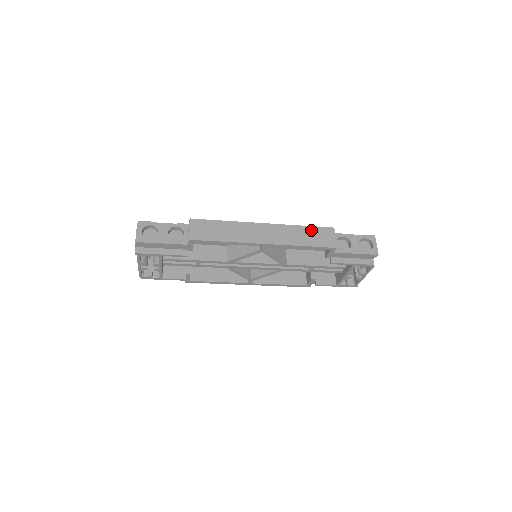
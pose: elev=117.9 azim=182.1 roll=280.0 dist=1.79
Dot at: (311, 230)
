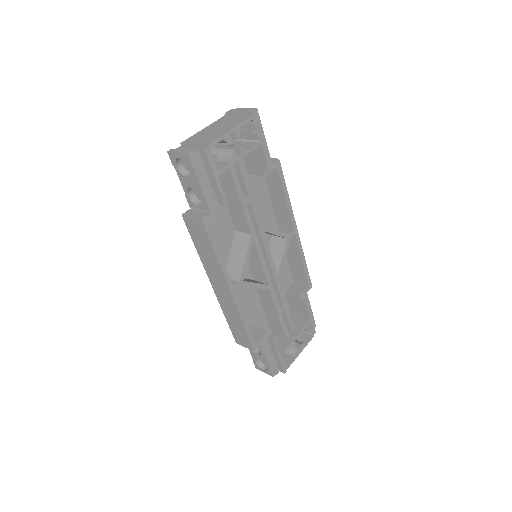
Dot at: occluded
